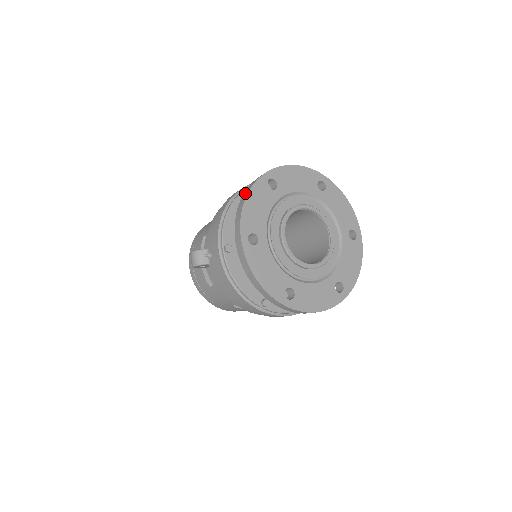
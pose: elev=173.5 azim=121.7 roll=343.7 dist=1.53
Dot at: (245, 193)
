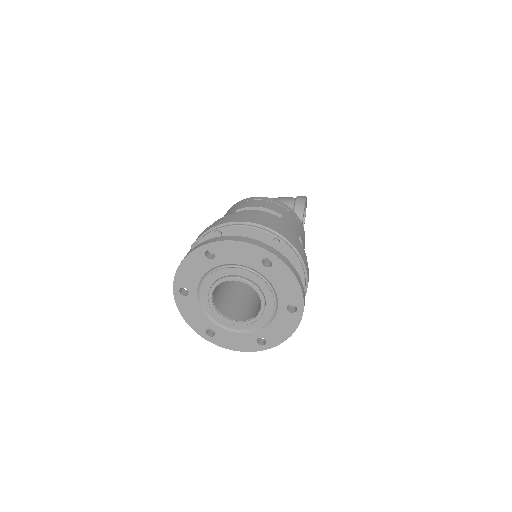
Dot at: occluded
